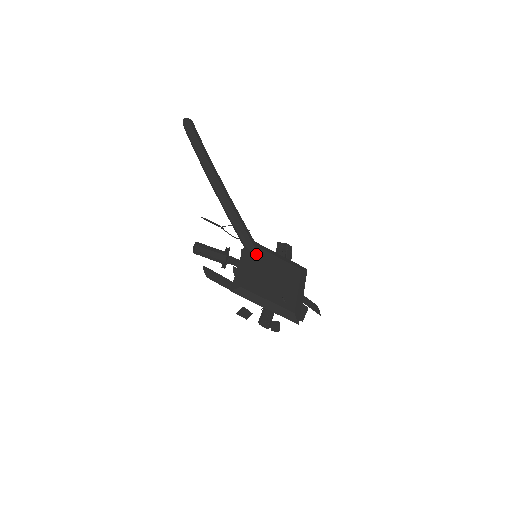
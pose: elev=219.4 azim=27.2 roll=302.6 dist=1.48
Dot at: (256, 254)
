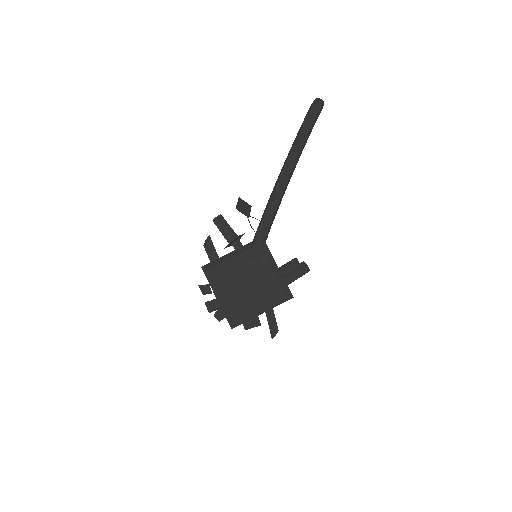
Dot at: (250, 255)
